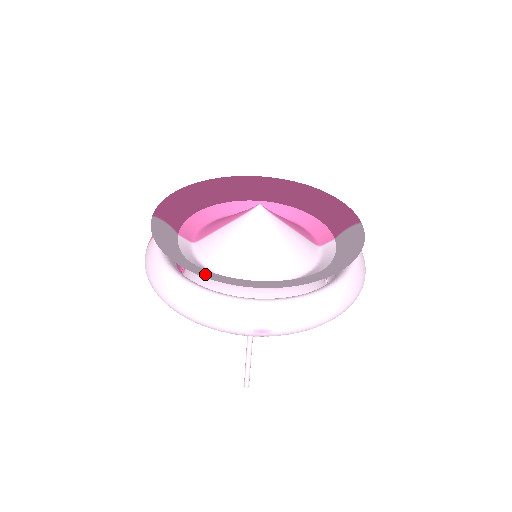
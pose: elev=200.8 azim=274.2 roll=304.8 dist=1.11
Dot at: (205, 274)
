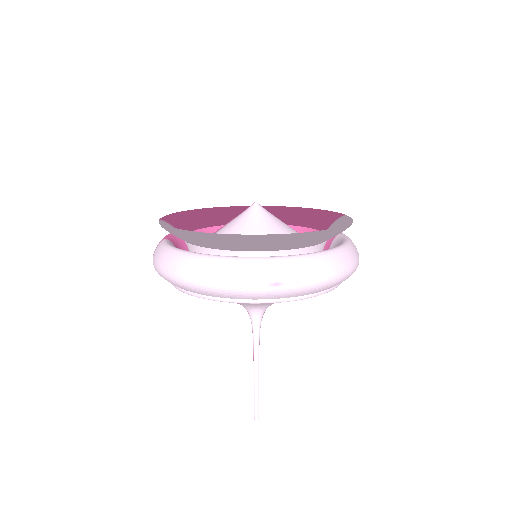
Dot at: (218, 234)
